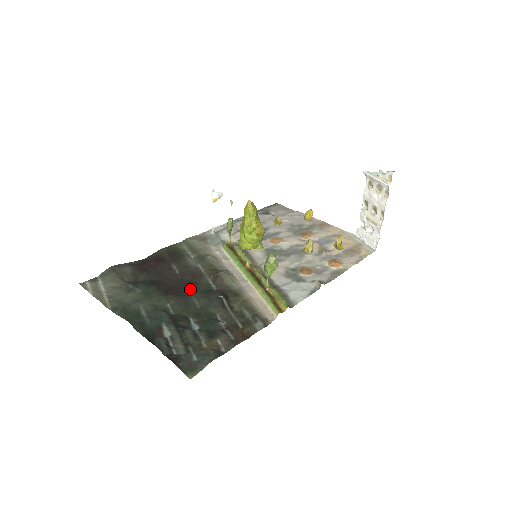
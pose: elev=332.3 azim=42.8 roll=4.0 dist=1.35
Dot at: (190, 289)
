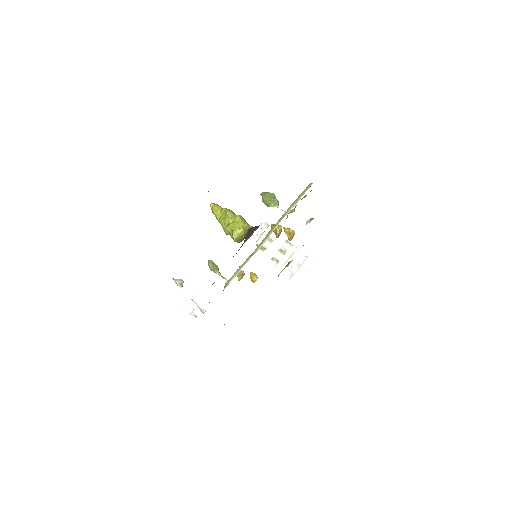
Dot at: occluded
